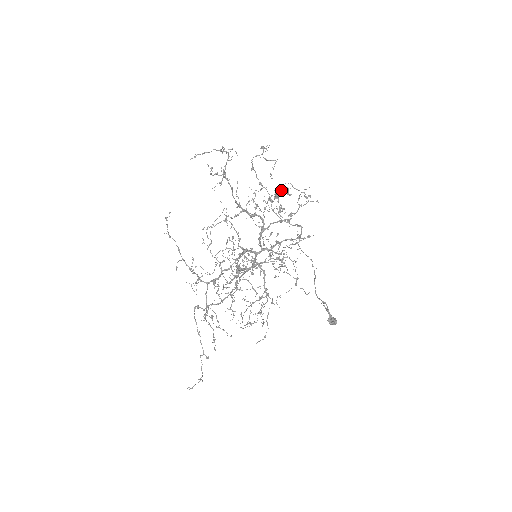
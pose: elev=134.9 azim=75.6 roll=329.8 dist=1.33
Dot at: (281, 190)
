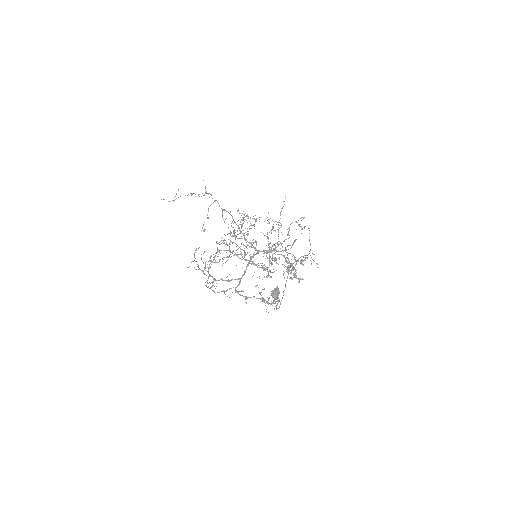
Dot at: (298, 261)
